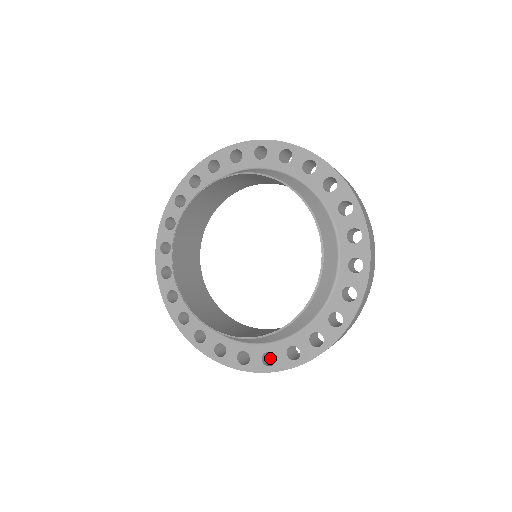
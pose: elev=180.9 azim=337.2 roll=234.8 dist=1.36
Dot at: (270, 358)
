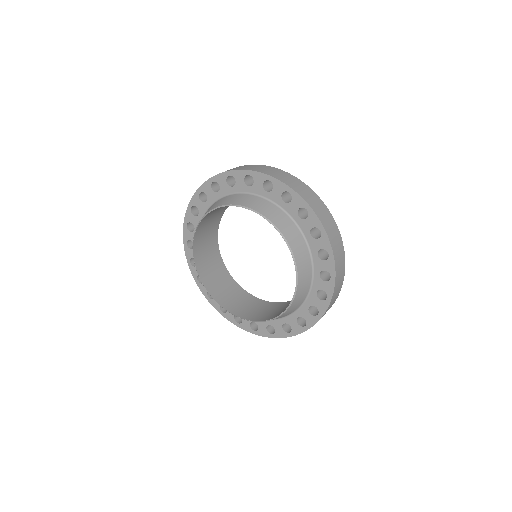
Dot at: occluded
